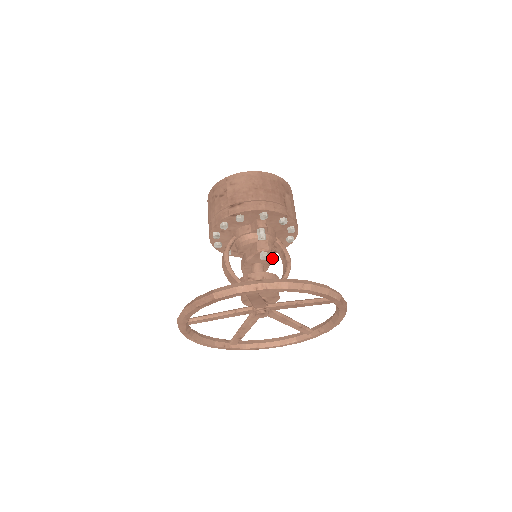
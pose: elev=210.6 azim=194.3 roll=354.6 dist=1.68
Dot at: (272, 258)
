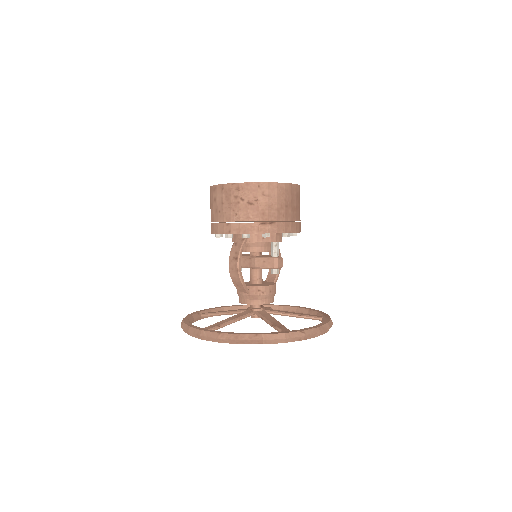
Dot at: occluded
